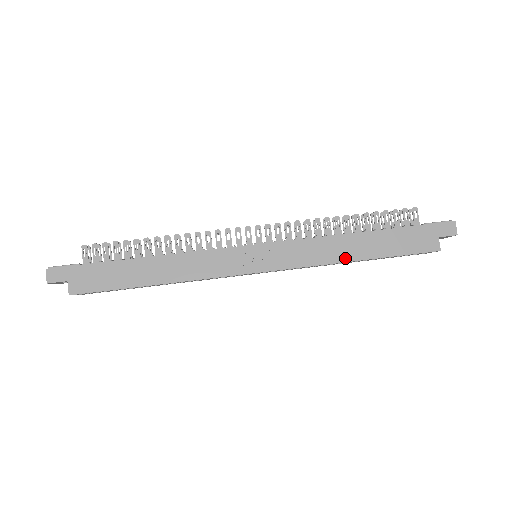
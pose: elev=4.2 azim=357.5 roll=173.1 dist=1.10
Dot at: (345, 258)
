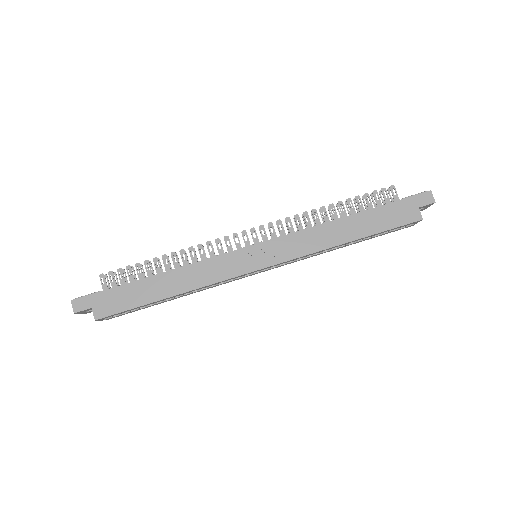
Dot at: (336, 242)
